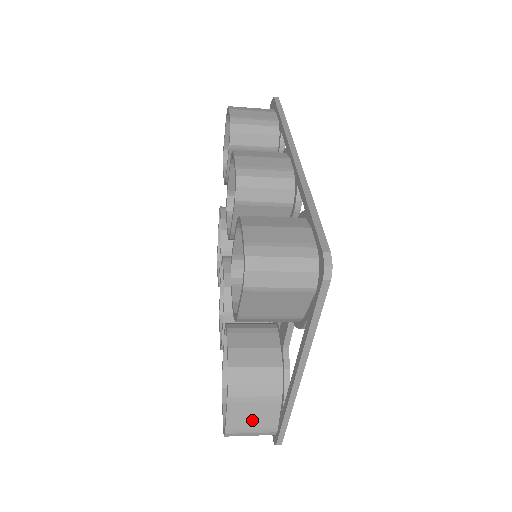
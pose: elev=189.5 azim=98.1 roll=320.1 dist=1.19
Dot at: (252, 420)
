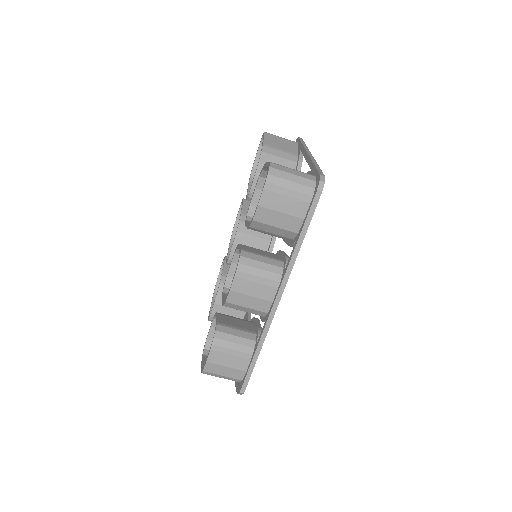
Dot at: occluded
